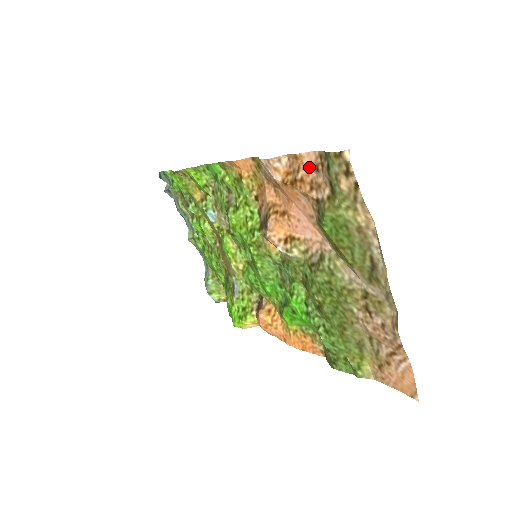
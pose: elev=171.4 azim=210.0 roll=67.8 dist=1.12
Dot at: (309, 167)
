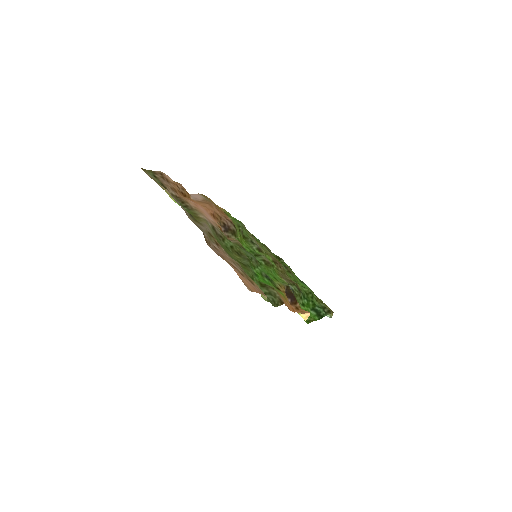
Dot at: (171, 182)
